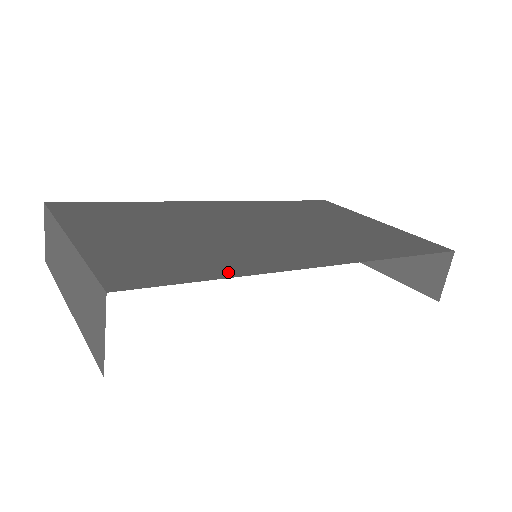
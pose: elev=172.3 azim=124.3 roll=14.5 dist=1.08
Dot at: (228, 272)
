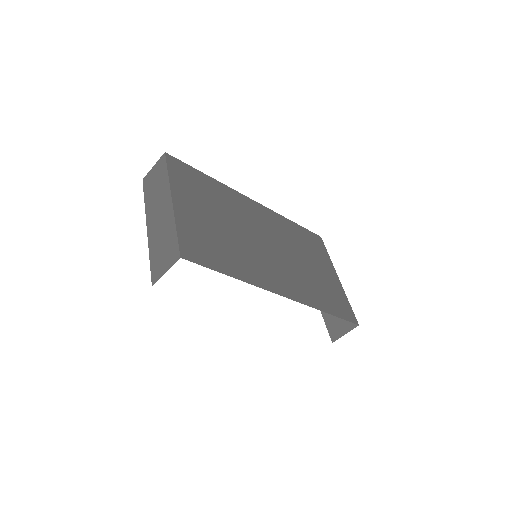
Dot at: (237, 274)
